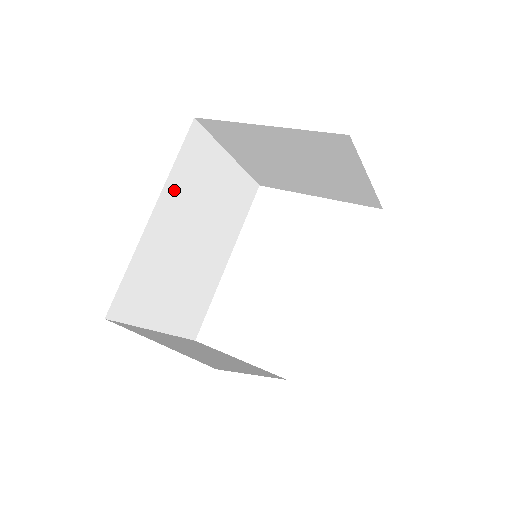
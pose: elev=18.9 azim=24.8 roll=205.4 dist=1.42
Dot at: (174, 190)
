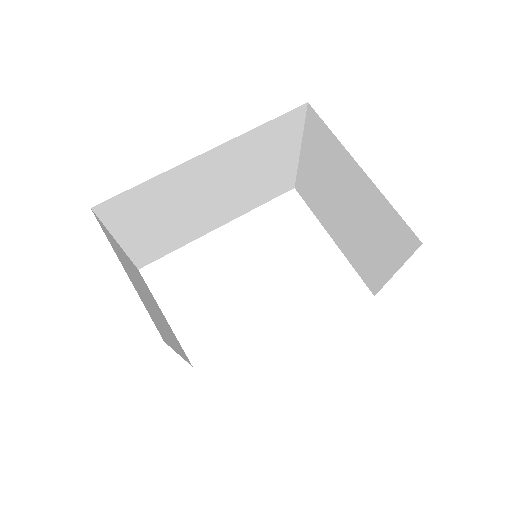
Dot at: (239, 146)
